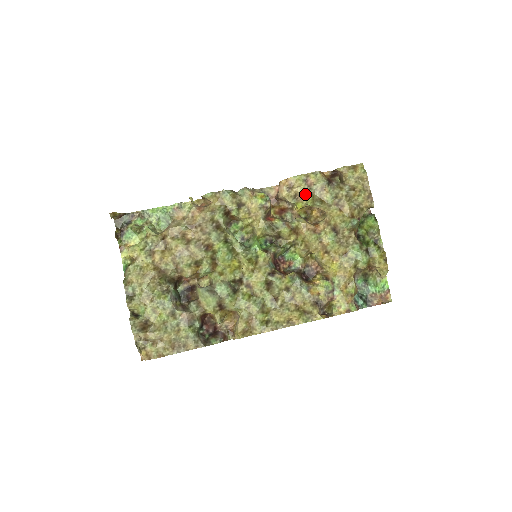
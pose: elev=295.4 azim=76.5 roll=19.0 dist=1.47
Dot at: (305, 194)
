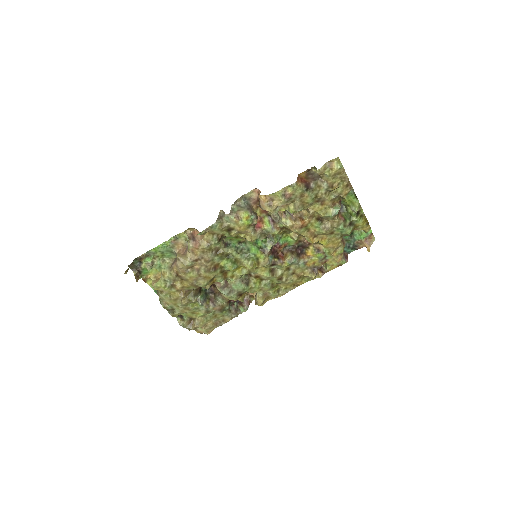
Dot at: (286, 204)
